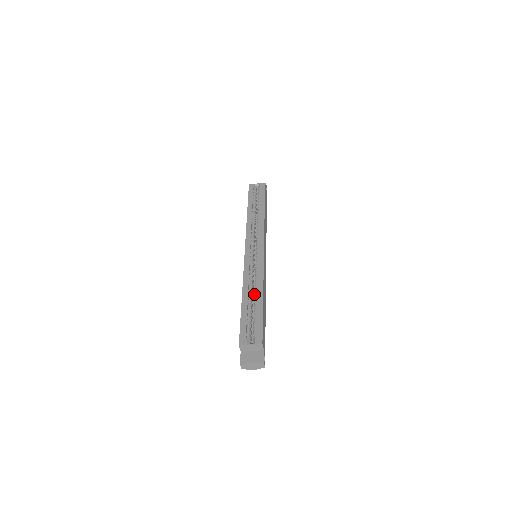
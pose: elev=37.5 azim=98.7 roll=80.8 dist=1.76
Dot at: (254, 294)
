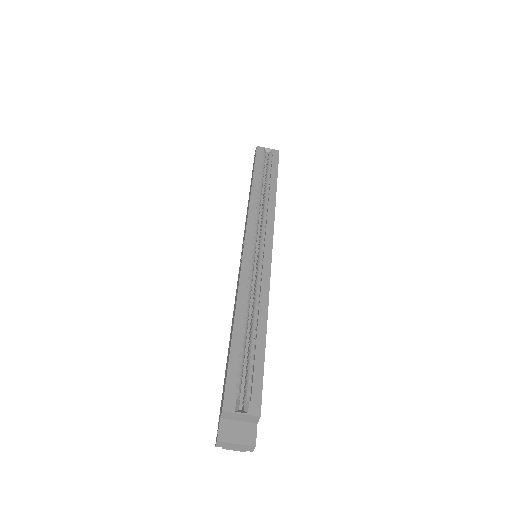
Dot at: (251, 320)
